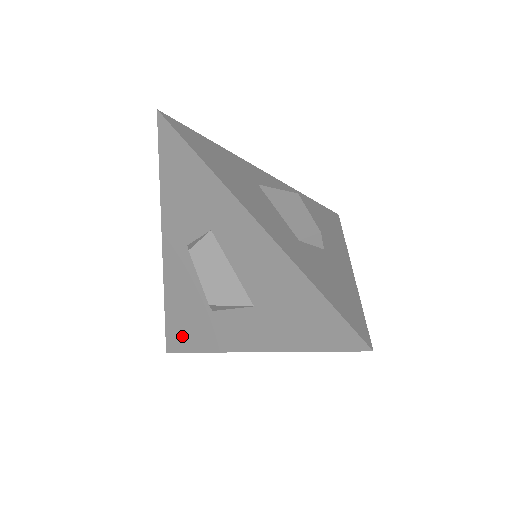
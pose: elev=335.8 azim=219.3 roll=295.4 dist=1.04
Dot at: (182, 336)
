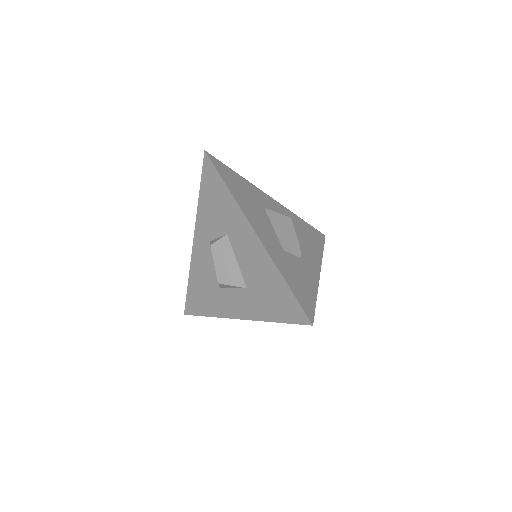
Dot at: (197, 304)
